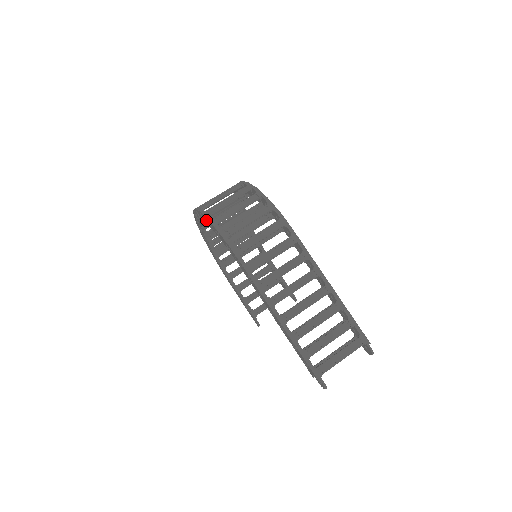
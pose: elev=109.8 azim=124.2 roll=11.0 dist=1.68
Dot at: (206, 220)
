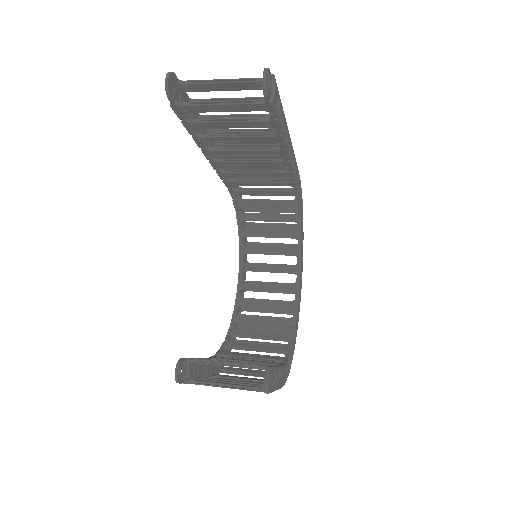
Dot at: occluded
